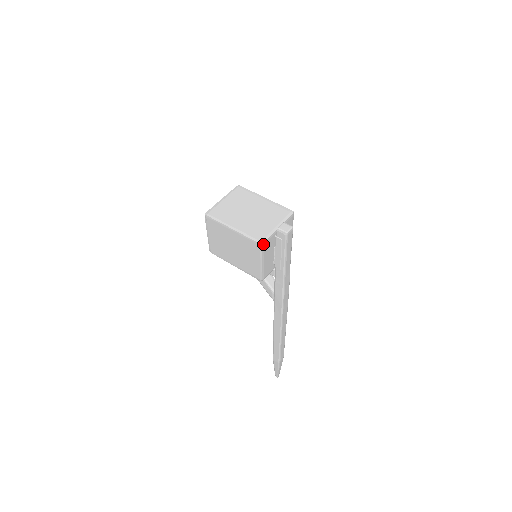
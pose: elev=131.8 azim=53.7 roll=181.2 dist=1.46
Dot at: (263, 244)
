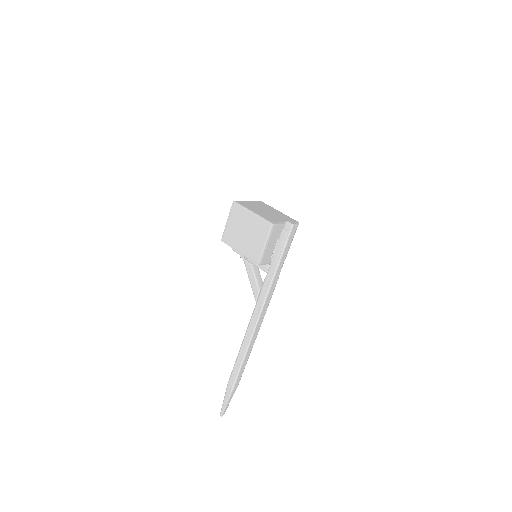
Dot at: (274, 225)
